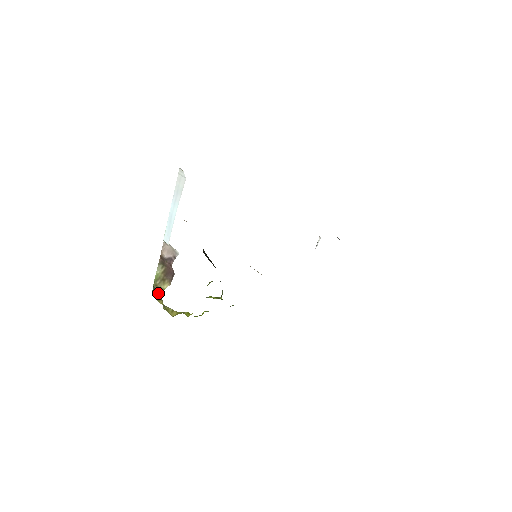
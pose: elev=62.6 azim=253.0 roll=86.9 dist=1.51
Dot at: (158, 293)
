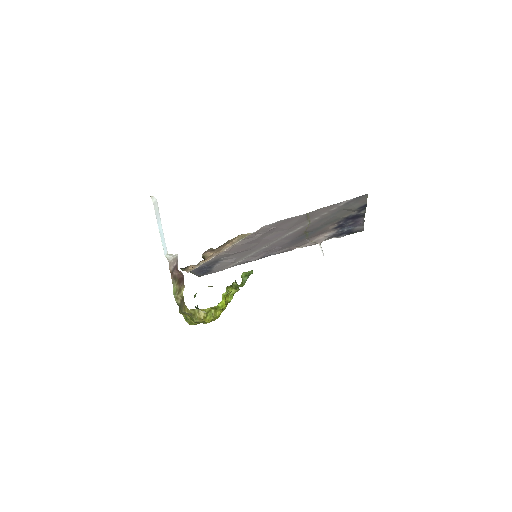
Dot at: (182, 305)
